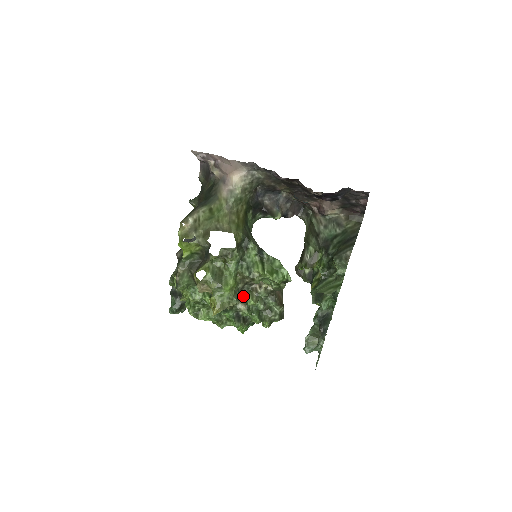
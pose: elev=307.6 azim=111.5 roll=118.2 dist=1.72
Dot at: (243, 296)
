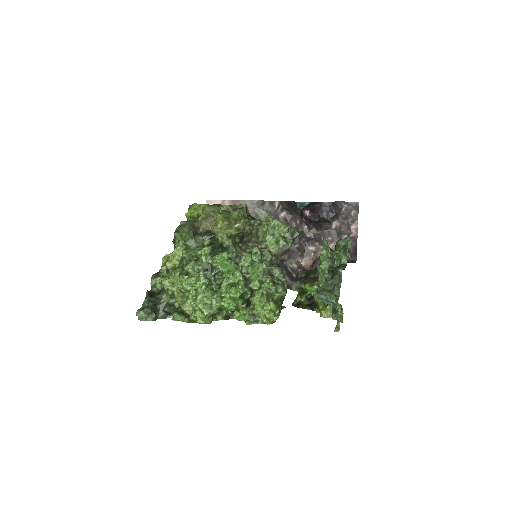
Dot at: (245, 249)
